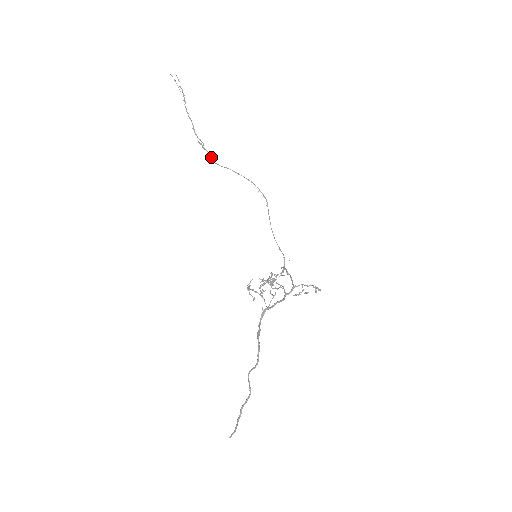
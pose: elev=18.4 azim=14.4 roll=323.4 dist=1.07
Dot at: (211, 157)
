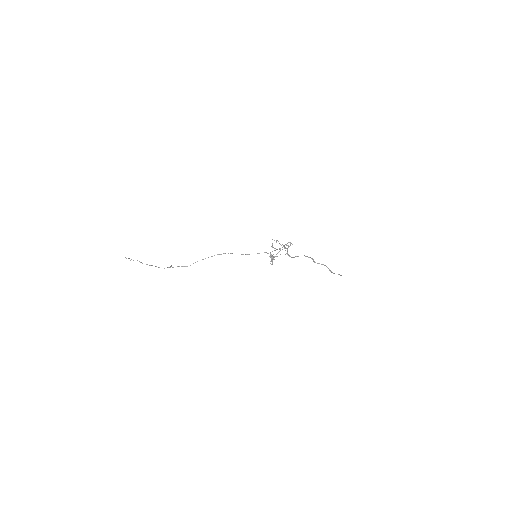
Dot at: (182, 266)
